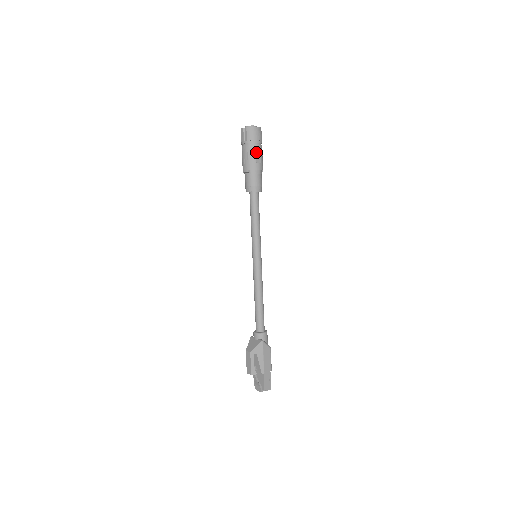
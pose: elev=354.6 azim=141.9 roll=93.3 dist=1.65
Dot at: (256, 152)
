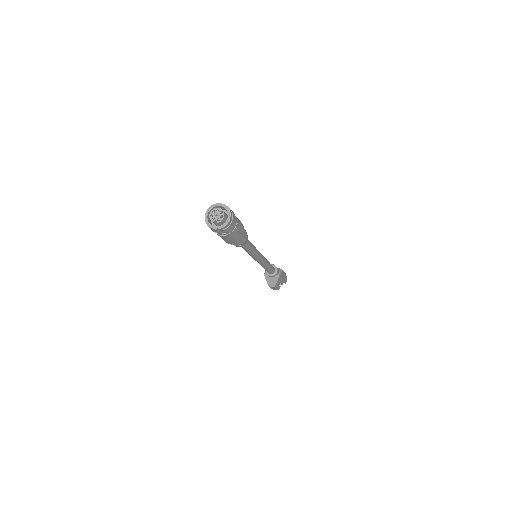
Dot at: (238, 230)
